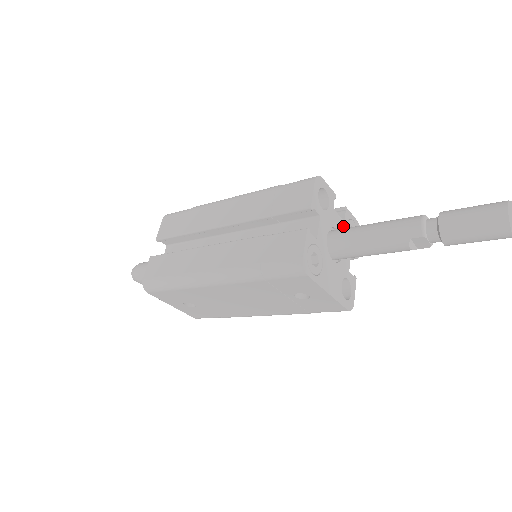
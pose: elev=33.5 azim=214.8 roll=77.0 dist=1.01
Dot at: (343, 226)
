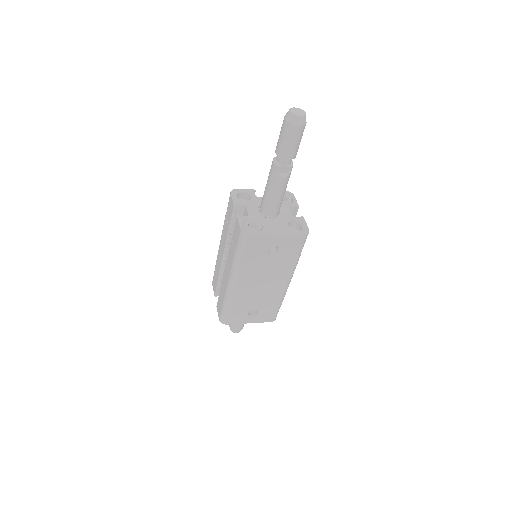
Dot at: occluded
